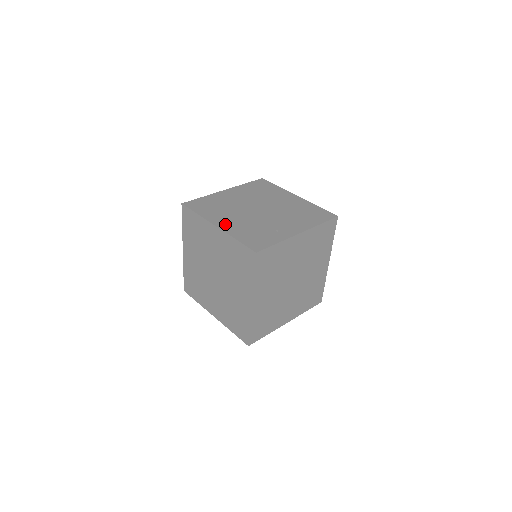
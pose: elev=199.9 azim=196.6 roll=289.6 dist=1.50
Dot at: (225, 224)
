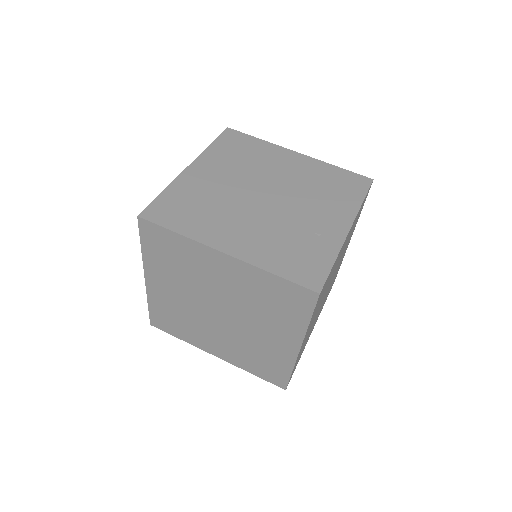
Dot at: (236, 244)
